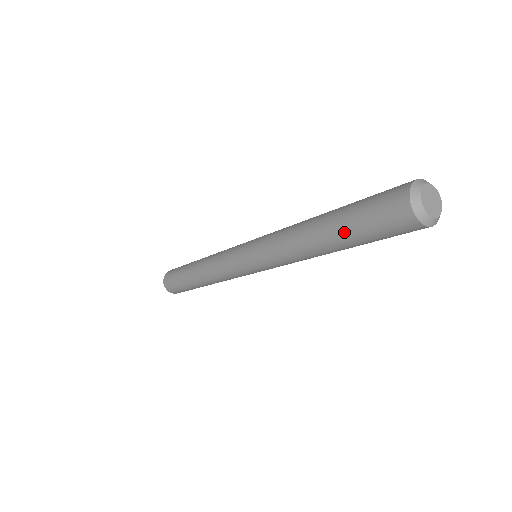
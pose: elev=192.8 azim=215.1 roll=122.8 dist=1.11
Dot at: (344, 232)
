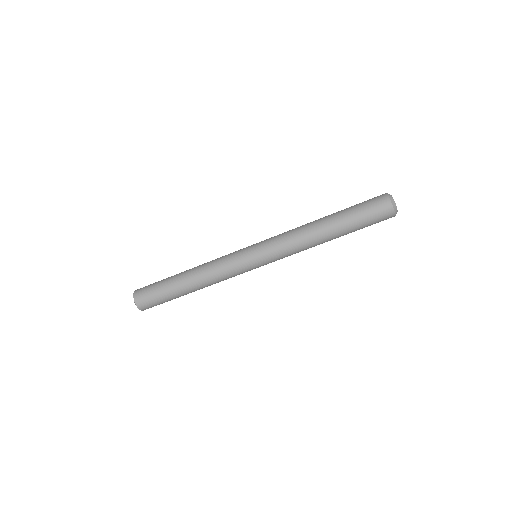
Dot at: (348, 224)
